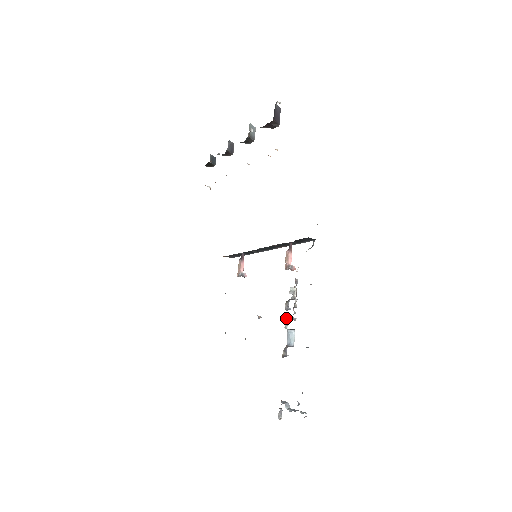
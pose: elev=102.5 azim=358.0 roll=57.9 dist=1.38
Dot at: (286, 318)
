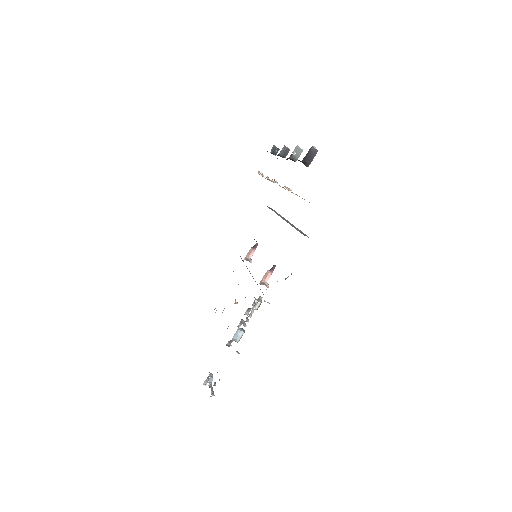
Dot at: (242, 320)
